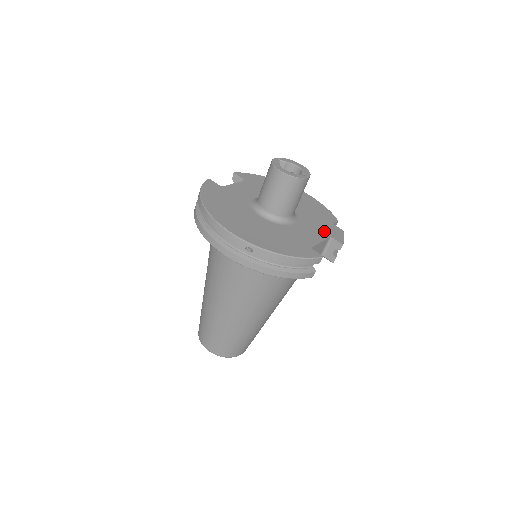
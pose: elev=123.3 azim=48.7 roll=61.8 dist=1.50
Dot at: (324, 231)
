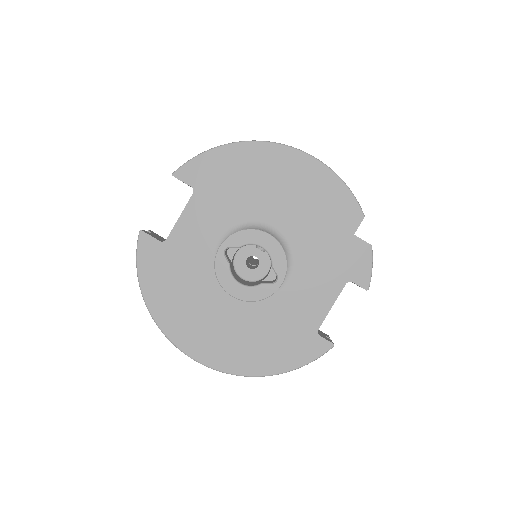
Dot at: (337, 271)
